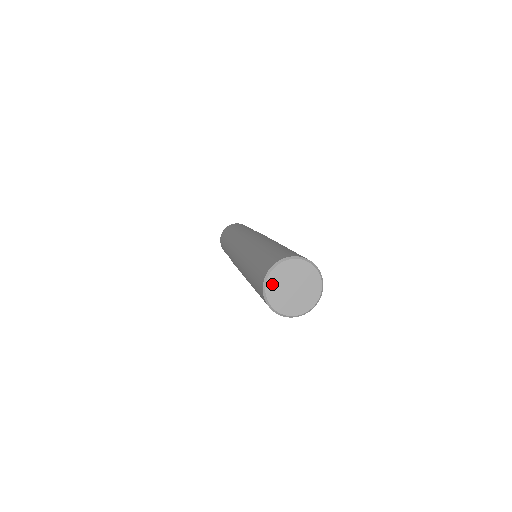
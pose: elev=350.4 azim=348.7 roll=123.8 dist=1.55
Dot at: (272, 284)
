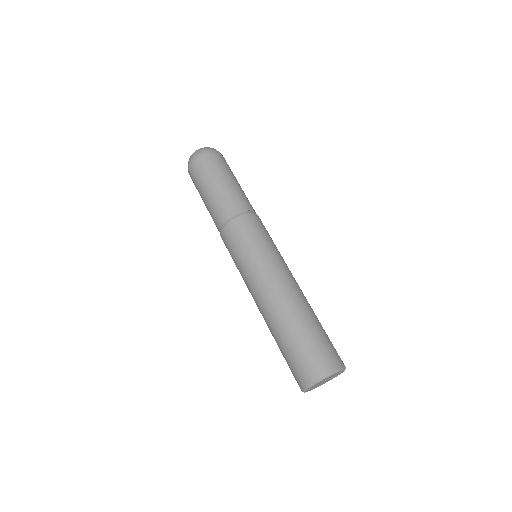
Dot at: occluded
